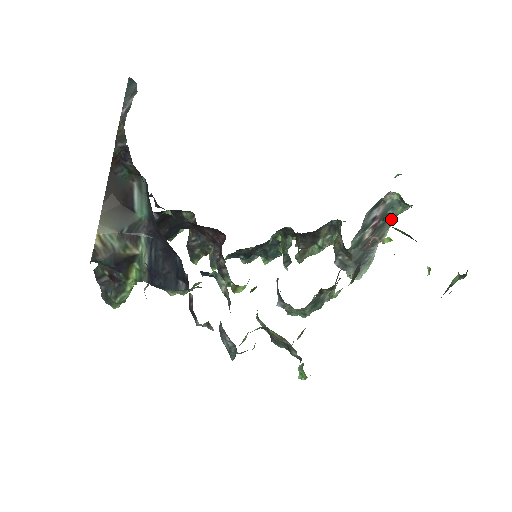
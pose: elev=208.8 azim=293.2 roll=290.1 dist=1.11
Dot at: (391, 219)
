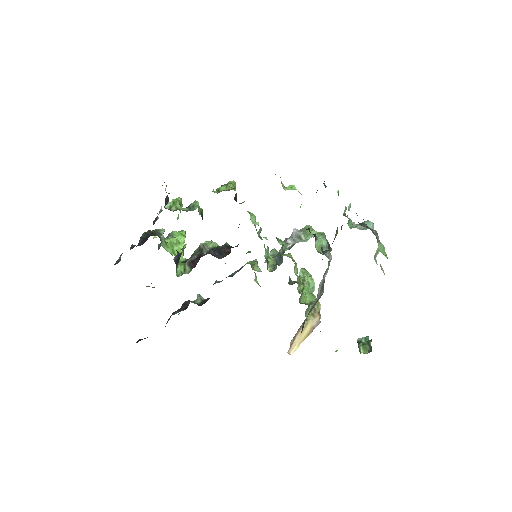
Dot at: occluded
